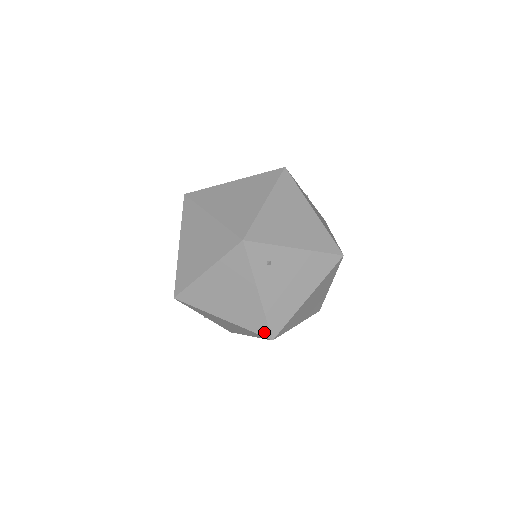
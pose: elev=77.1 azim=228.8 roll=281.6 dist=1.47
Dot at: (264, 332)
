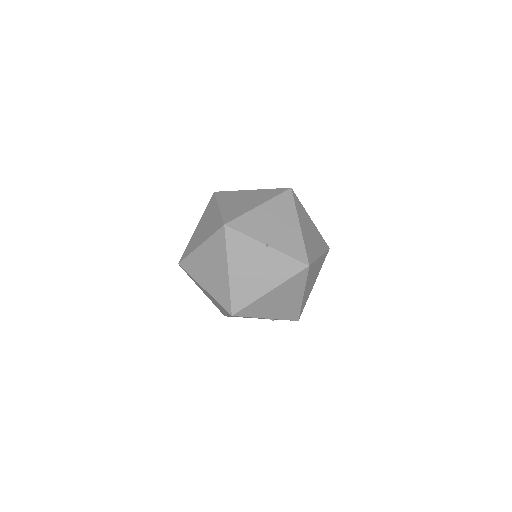
Dot at: (282, 190)
